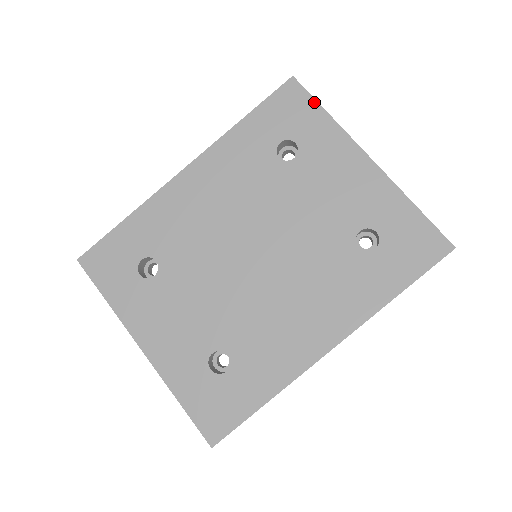
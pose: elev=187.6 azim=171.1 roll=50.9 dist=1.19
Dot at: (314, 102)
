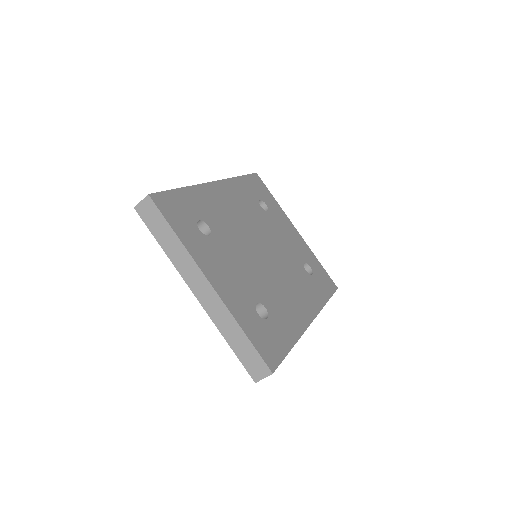
Dot at: (269, 191)
